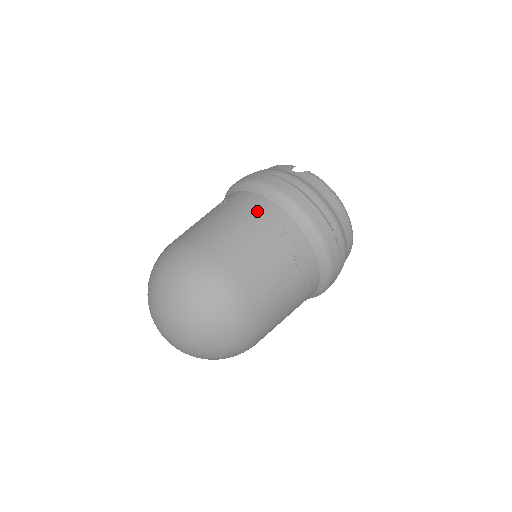
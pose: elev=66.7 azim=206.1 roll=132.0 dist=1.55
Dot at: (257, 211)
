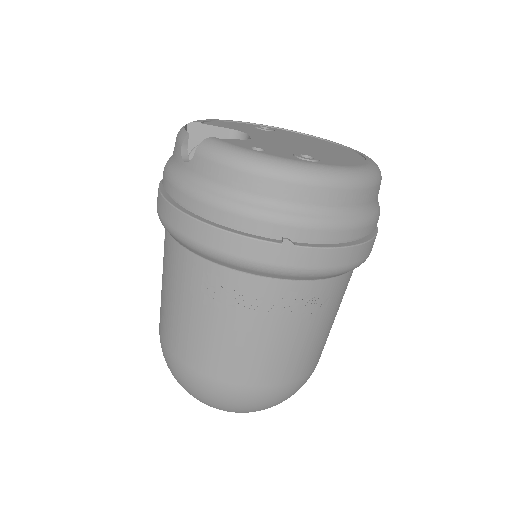
Dot at: (181, 274)
